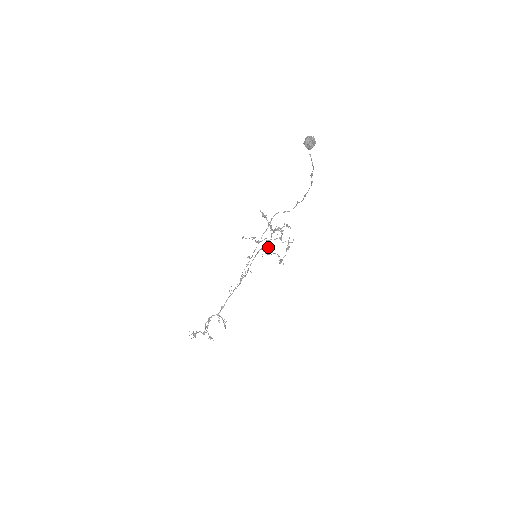
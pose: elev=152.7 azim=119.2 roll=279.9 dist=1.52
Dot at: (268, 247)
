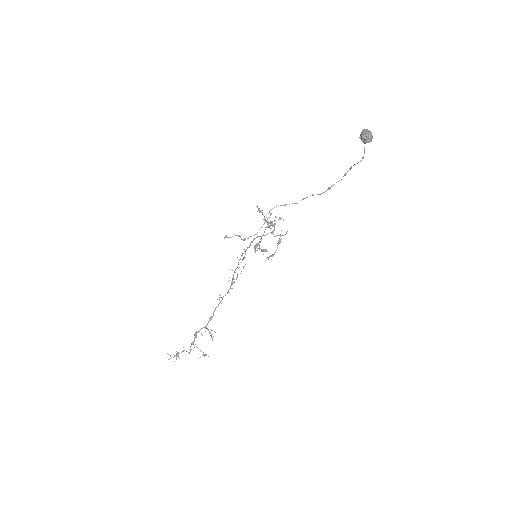
Dot at: (258, 244)
